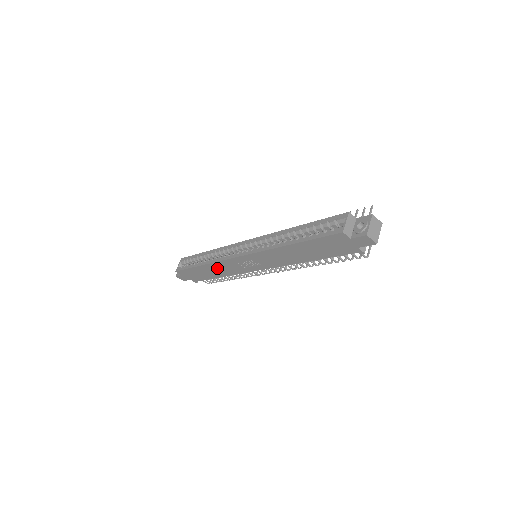
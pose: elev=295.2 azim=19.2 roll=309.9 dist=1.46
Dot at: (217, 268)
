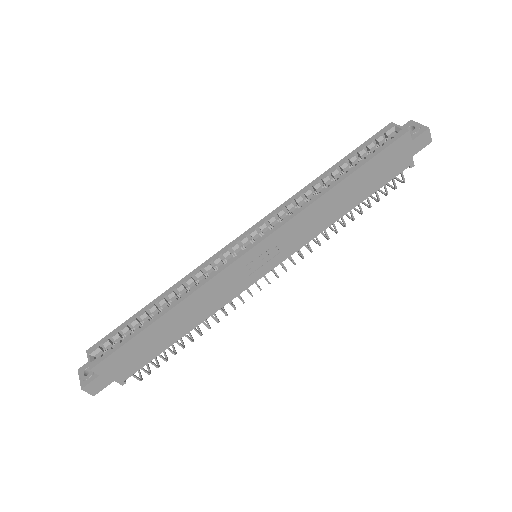
Dot at: (194, 306)
